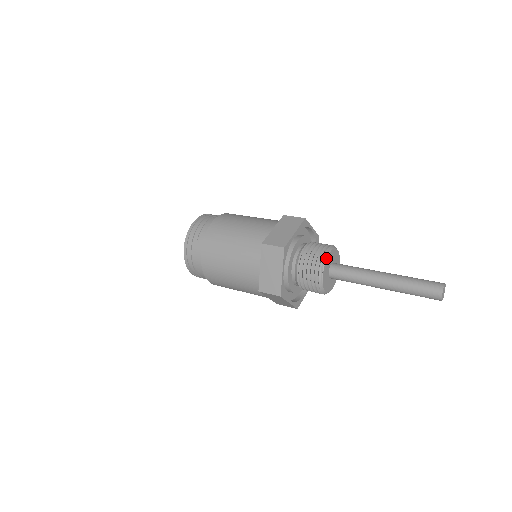
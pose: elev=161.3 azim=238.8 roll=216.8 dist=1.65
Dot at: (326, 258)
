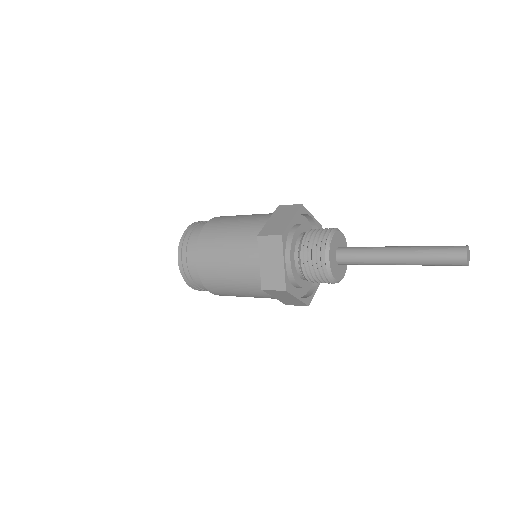
Dot at: (339, 230)
